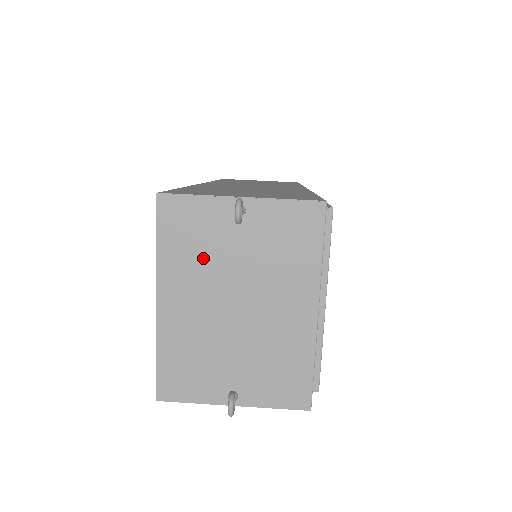
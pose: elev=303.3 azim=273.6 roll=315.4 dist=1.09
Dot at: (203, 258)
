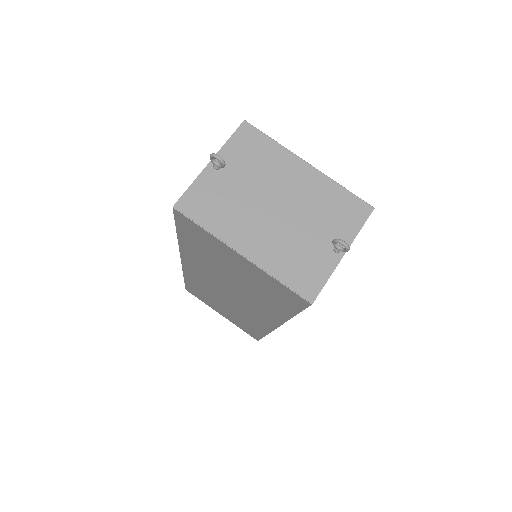
Dot at: (232, 207)
